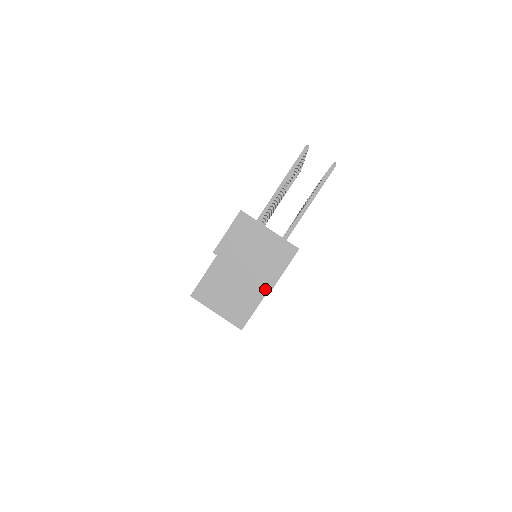
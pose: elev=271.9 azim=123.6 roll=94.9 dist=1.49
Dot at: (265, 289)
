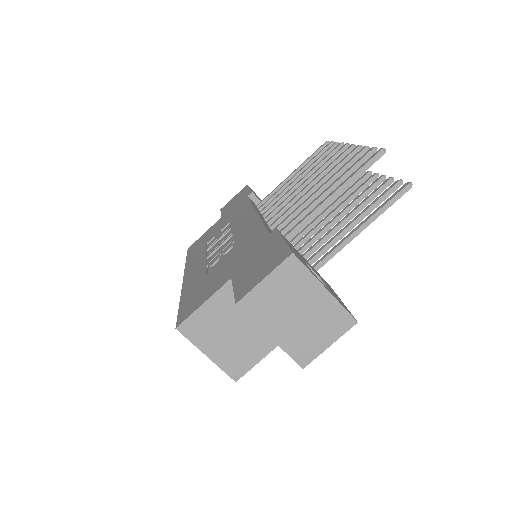
Dot at: occluded
